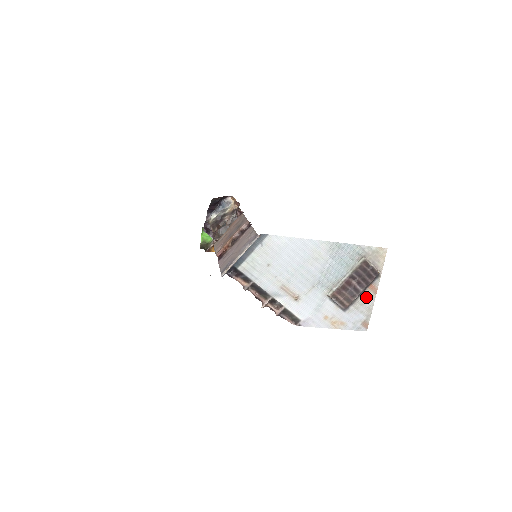
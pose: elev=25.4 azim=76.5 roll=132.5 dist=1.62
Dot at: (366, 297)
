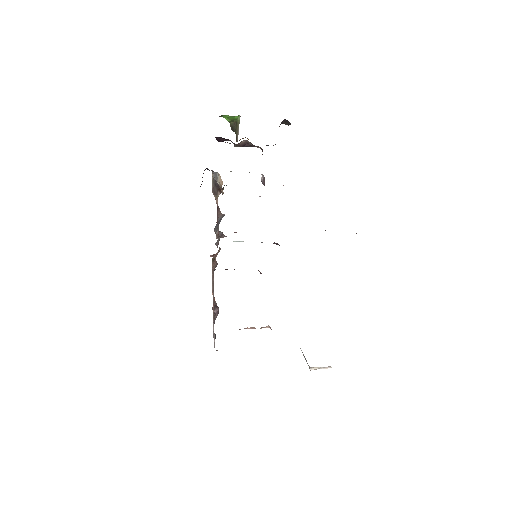
Dot at: occluded
